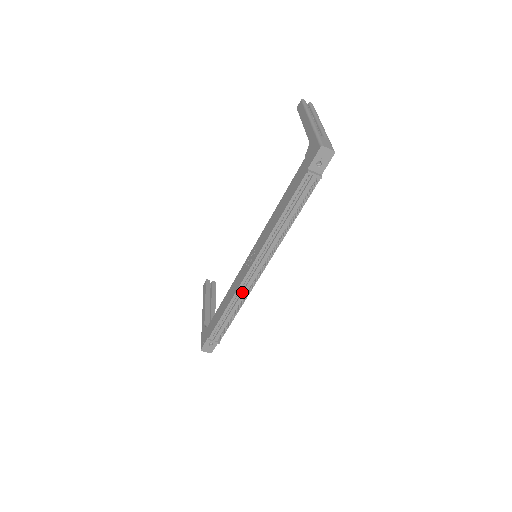
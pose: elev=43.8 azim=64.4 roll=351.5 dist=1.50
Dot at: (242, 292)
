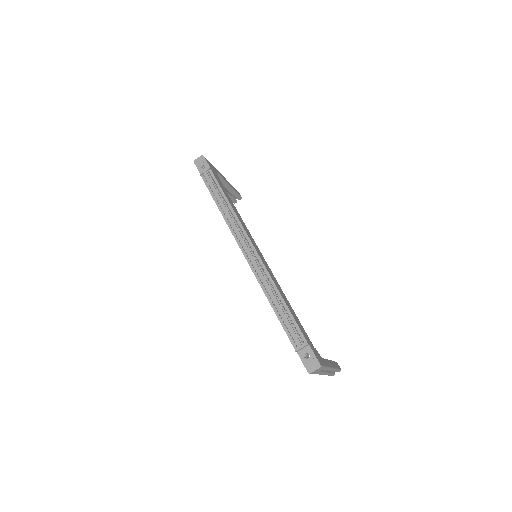
Dot at: (261, 277)
